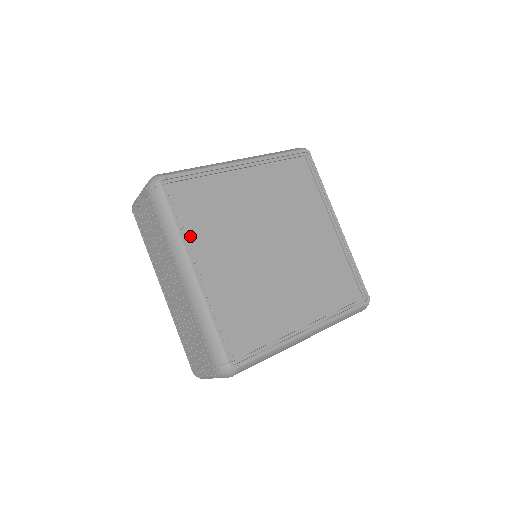
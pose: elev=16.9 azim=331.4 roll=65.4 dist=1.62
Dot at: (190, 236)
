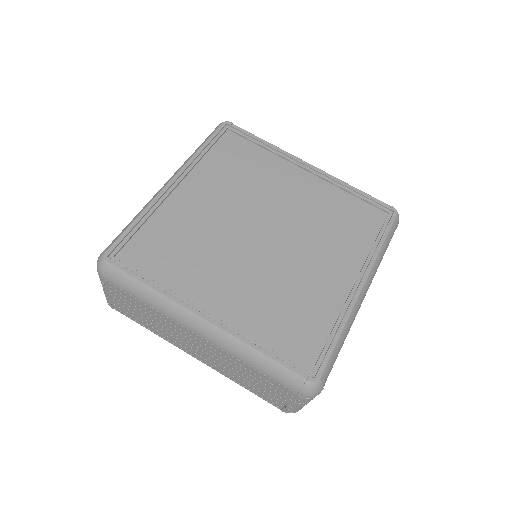
Dot at: (201, 165)
